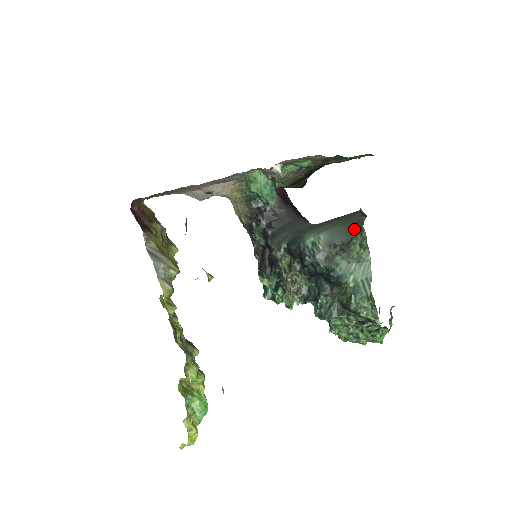
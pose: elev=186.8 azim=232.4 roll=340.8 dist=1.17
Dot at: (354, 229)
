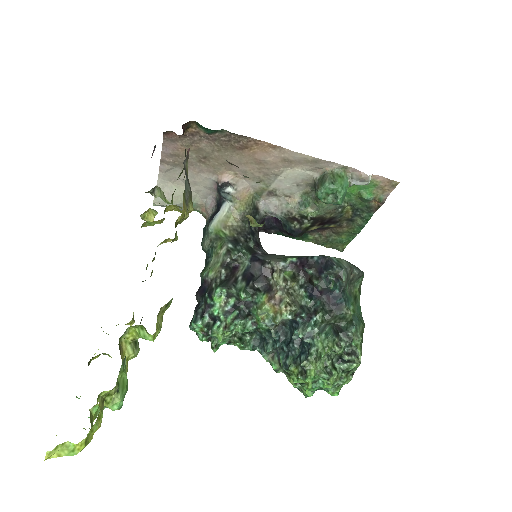
Dot at: occluded
